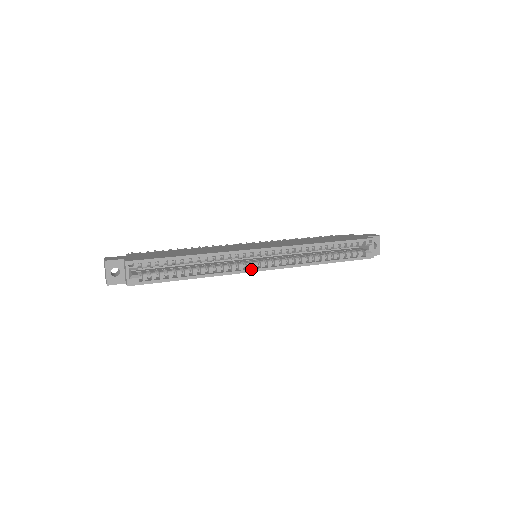
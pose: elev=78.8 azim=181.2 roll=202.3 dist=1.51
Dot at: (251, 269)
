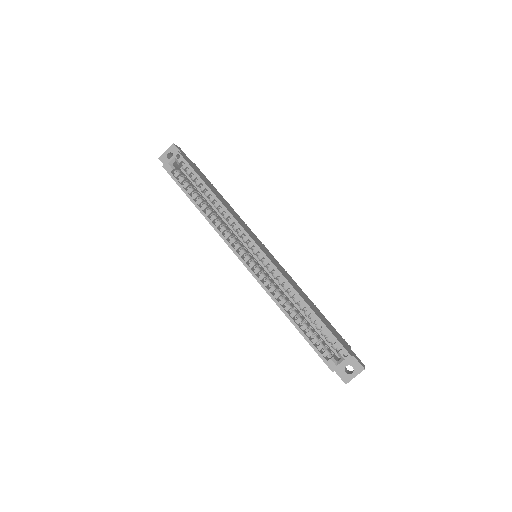
Dot at: (235, 250)
